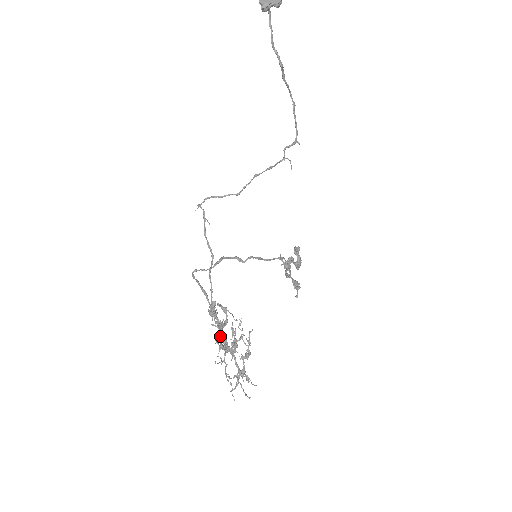
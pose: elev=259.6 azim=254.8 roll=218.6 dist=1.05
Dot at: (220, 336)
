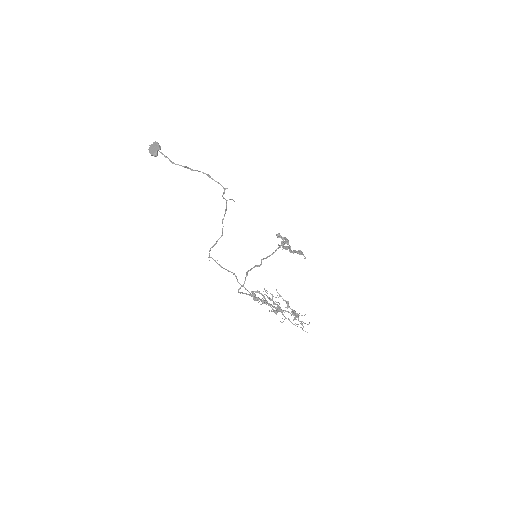
Dot at: (271, 307)
